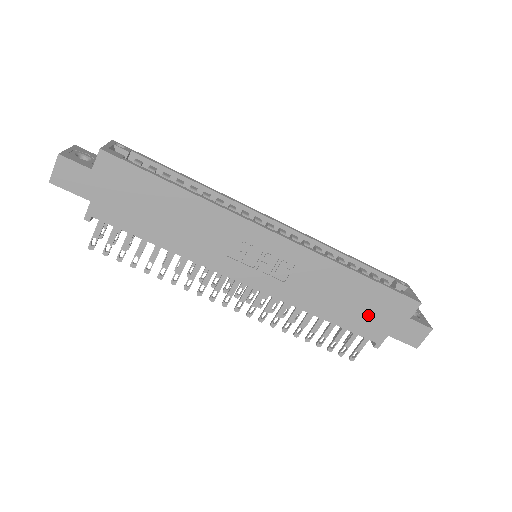
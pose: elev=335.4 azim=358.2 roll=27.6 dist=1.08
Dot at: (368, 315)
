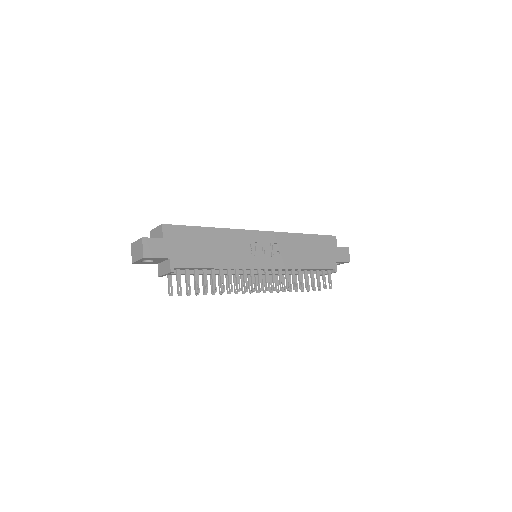
Dot at: (322, 255)
